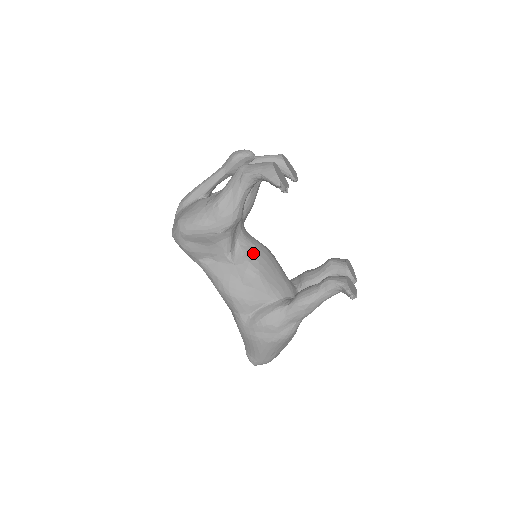
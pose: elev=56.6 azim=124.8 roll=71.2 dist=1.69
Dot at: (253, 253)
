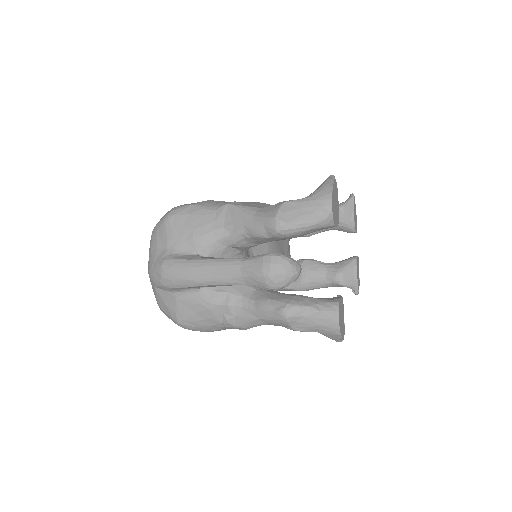
Dot at: occluded
